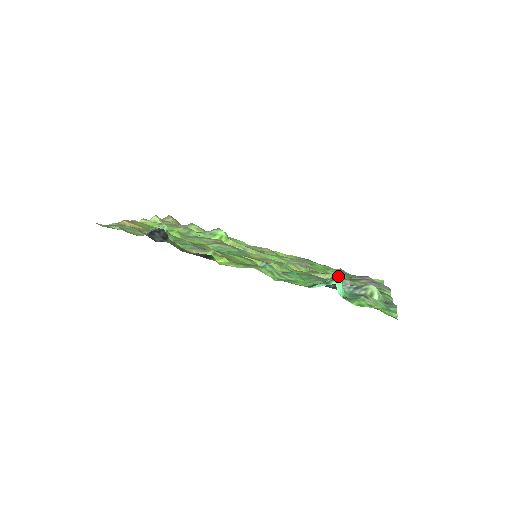
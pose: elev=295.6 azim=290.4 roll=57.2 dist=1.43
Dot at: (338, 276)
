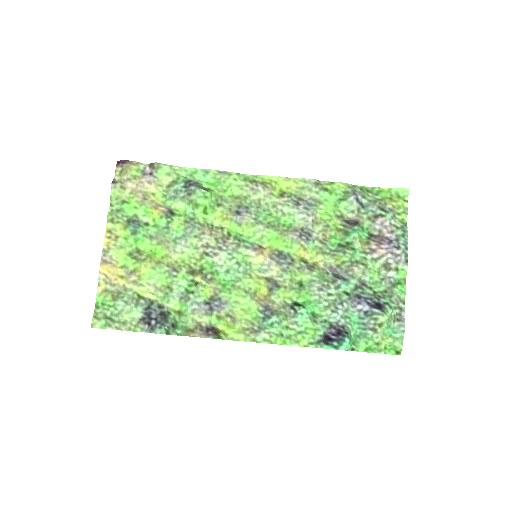
Dot at: (350, 256)
